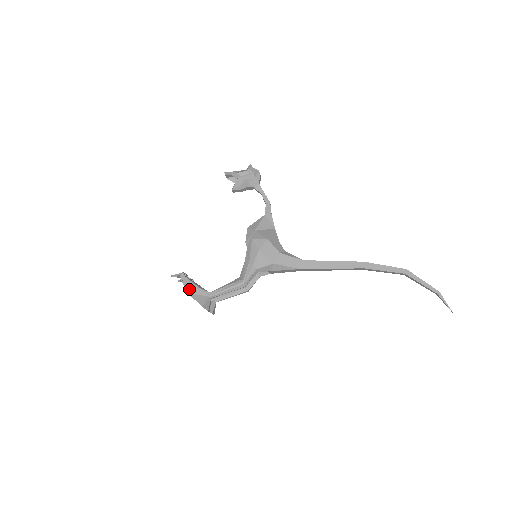
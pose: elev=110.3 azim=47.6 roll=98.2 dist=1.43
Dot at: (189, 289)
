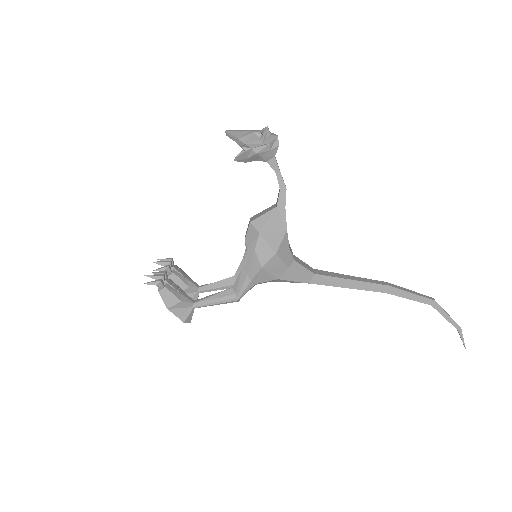
Dot at: (168, 302)
